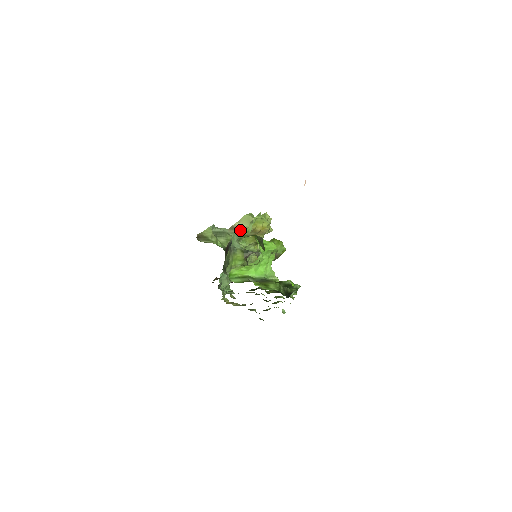
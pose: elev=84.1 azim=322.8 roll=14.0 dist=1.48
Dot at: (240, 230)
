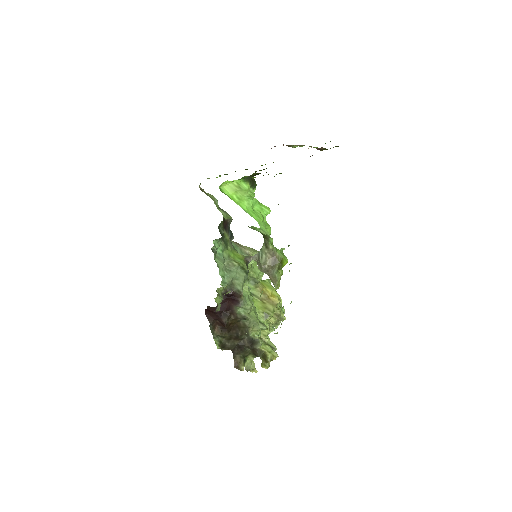
Dot at: (244, 250)
